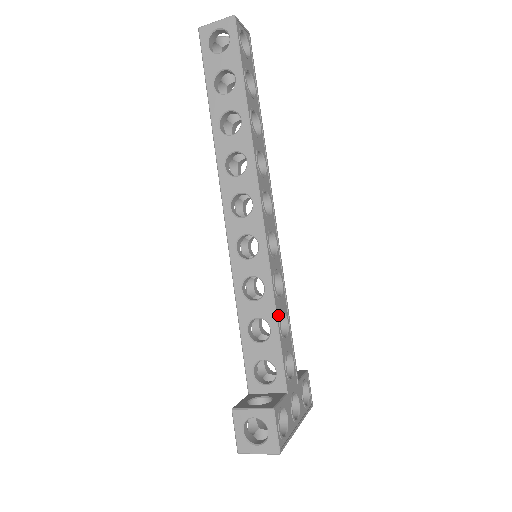
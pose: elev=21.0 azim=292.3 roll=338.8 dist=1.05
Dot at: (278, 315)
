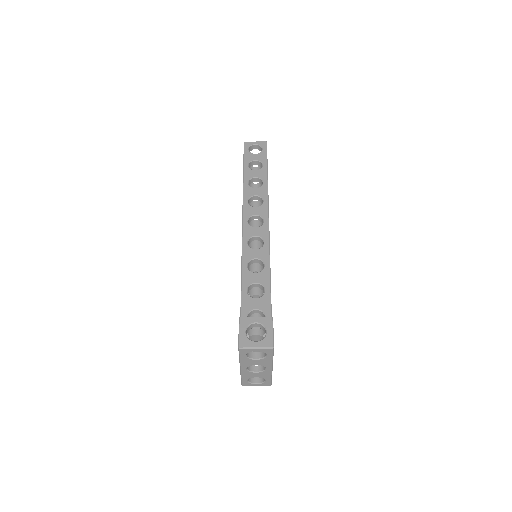
Dot at: occluded
